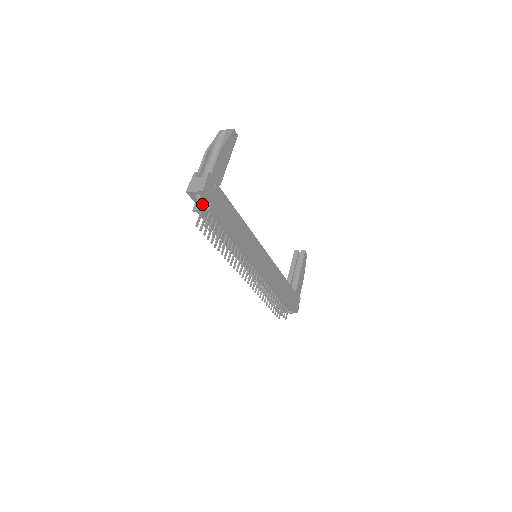
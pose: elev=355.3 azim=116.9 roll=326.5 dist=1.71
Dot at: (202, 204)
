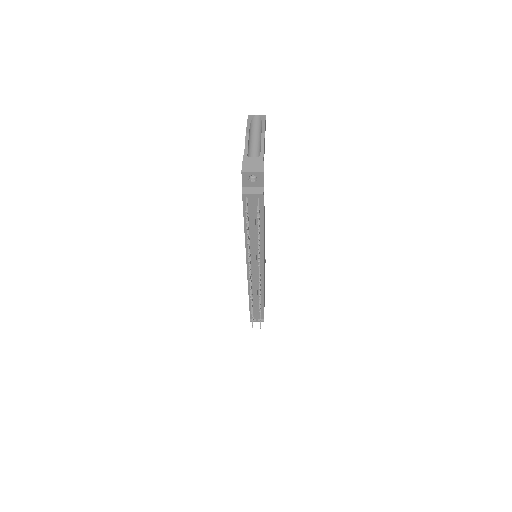
Dot at: (252, 188)
